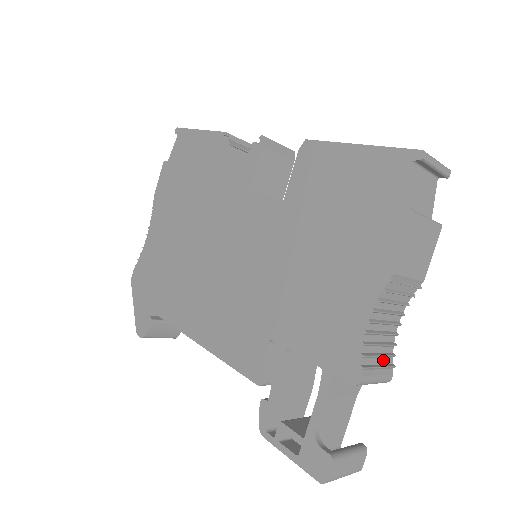
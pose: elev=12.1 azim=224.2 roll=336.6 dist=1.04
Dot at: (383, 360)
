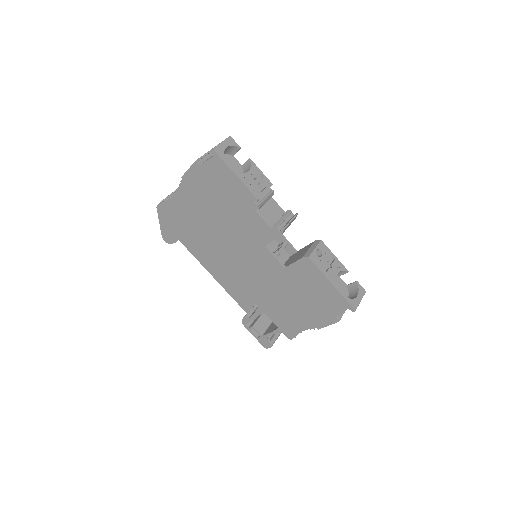
Dot at: occluded
